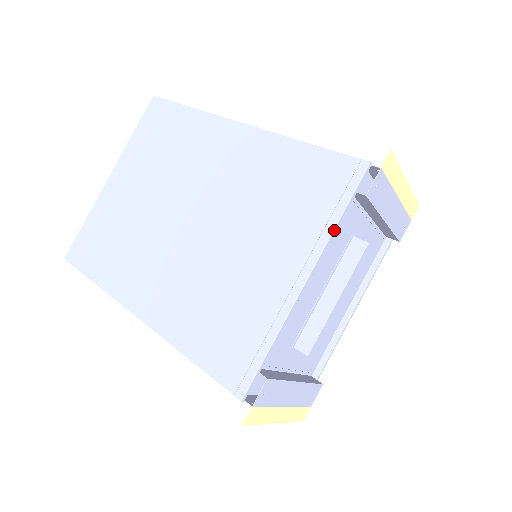
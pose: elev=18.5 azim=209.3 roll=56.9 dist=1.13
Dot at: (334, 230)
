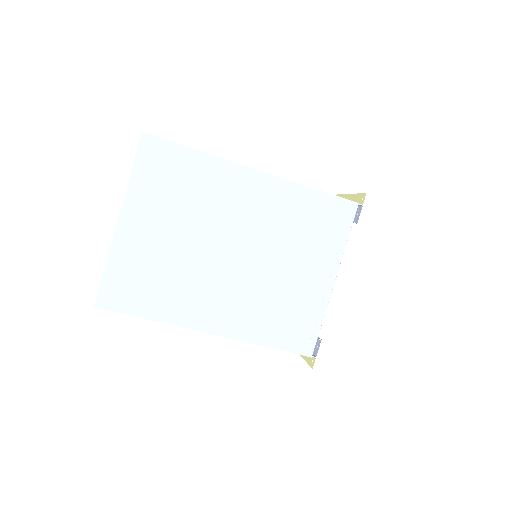
Dot at: occluded
